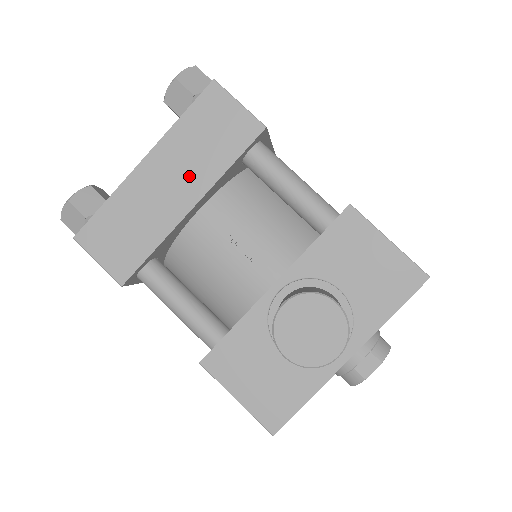
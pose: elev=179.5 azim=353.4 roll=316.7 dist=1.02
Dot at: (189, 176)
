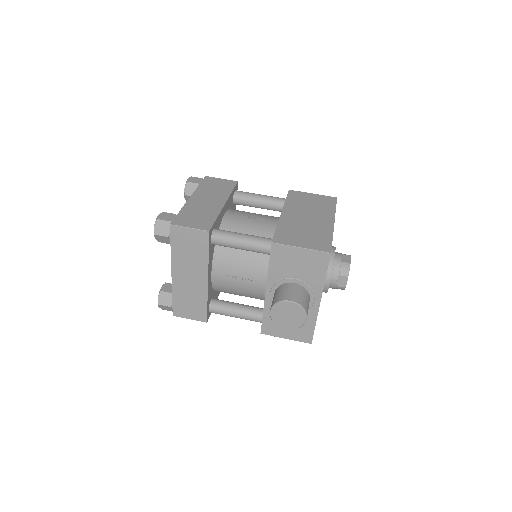
Dot at: (195, 269)
